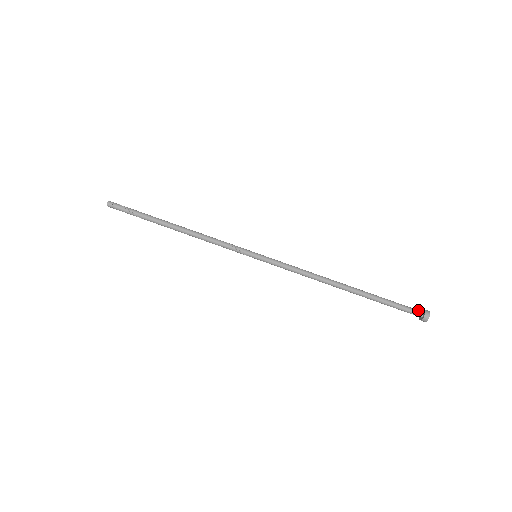
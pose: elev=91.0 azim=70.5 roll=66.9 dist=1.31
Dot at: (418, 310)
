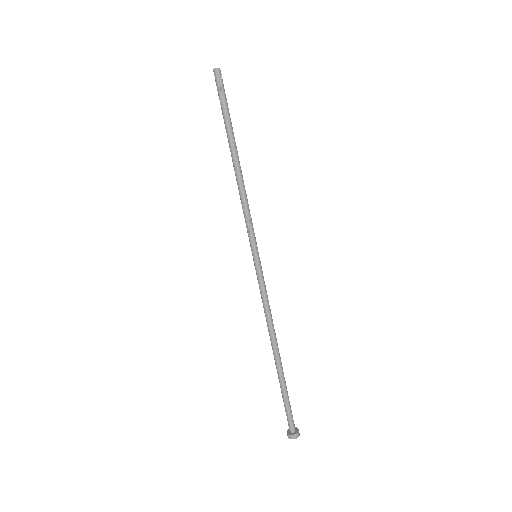
Dot at: (293, 427)
